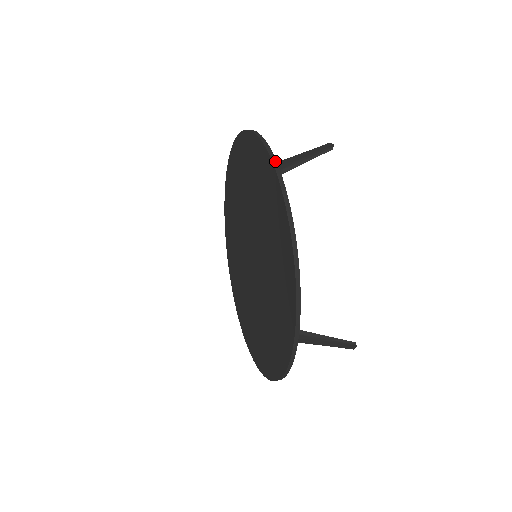
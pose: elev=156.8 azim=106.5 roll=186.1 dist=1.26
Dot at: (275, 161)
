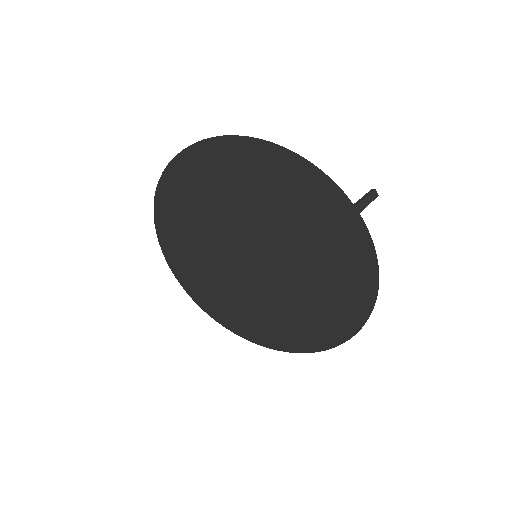
Dot at: occluded
